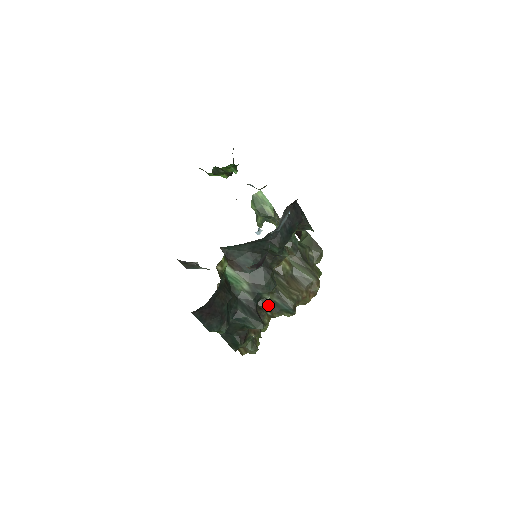
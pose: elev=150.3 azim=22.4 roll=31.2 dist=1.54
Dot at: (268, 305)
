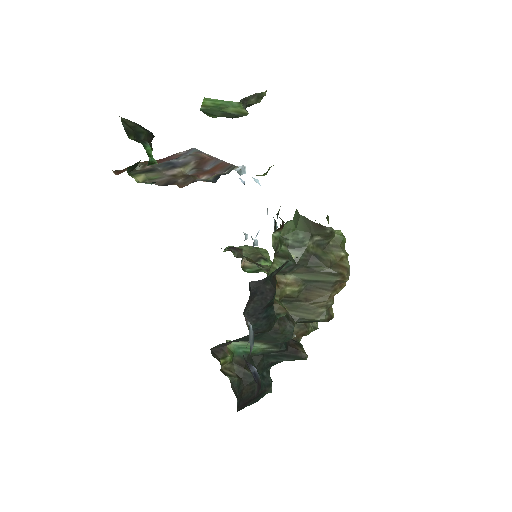
Dot at: occluded
